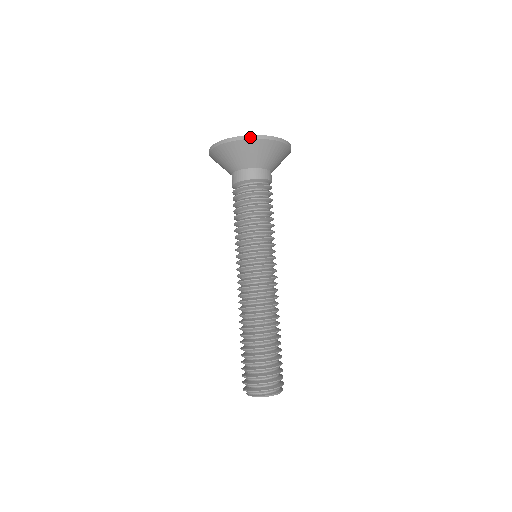
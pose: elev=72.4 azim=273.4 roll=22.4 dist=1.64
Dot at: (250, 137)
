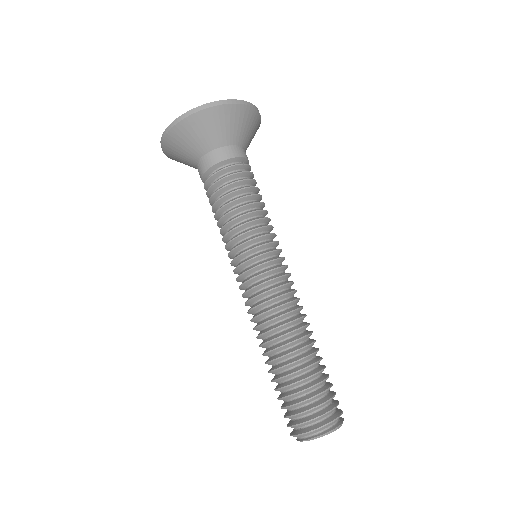
Dot at: (205, 106)
